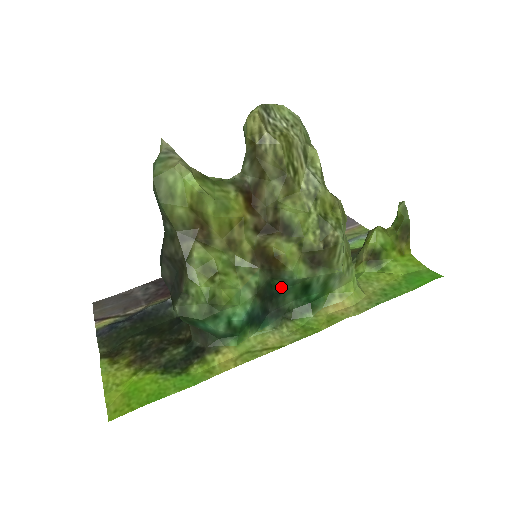
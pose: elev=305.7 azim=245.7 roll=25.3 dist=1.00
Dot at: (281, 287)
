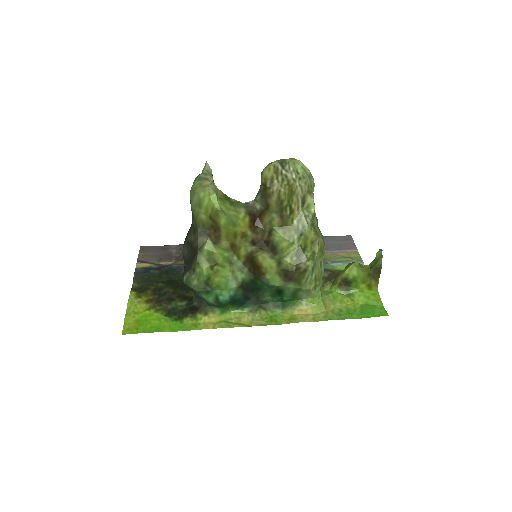
Dot at: (261, 286)
